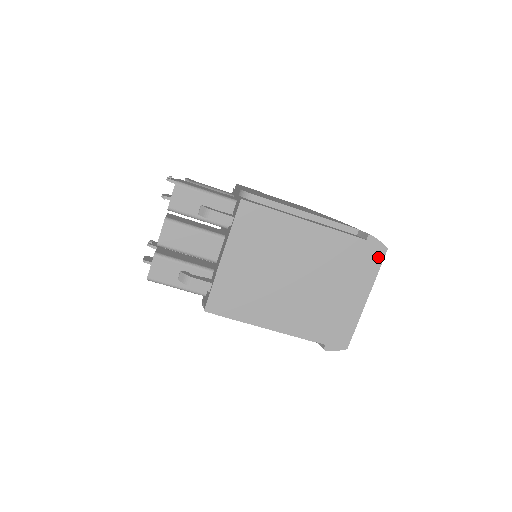
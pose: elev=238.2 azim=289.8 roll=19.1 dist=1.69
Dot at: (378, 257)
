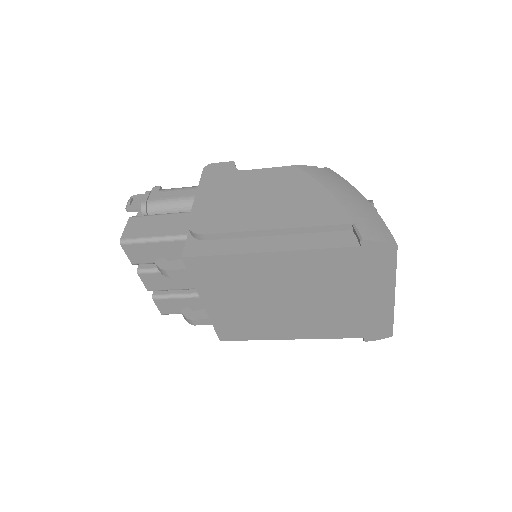
Dot at: (387, 257)
